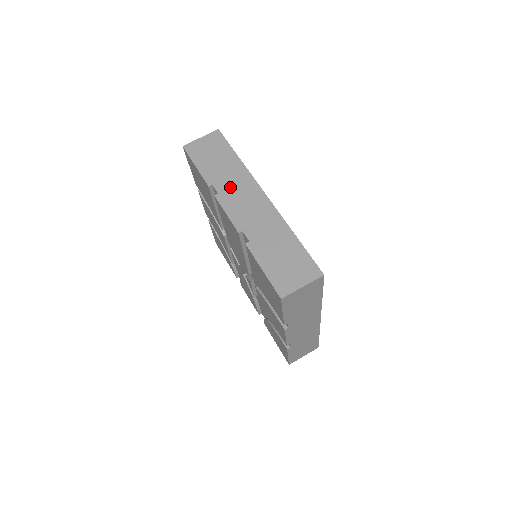
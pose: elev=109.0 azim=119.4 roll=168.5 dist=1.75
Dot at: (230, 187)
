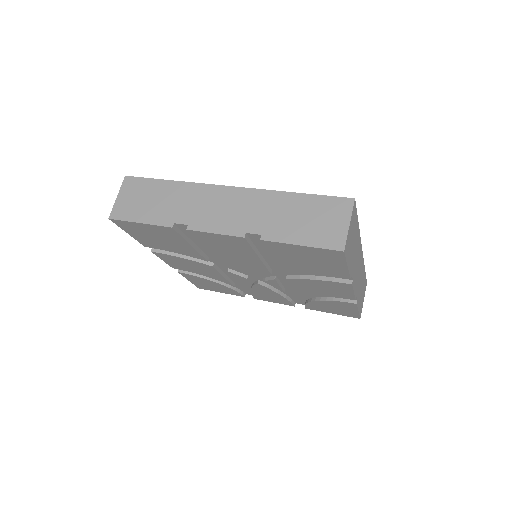
Dot at: (192, 210)
